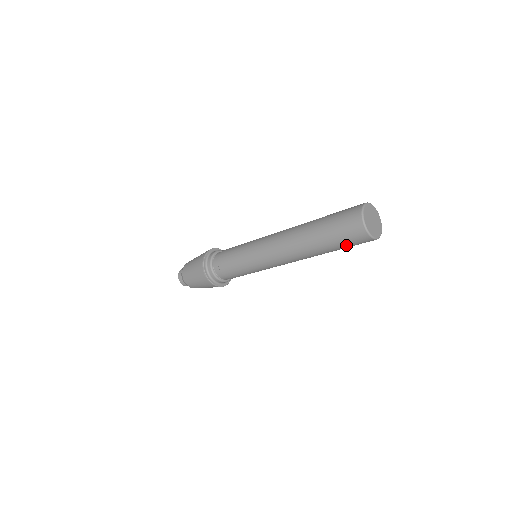
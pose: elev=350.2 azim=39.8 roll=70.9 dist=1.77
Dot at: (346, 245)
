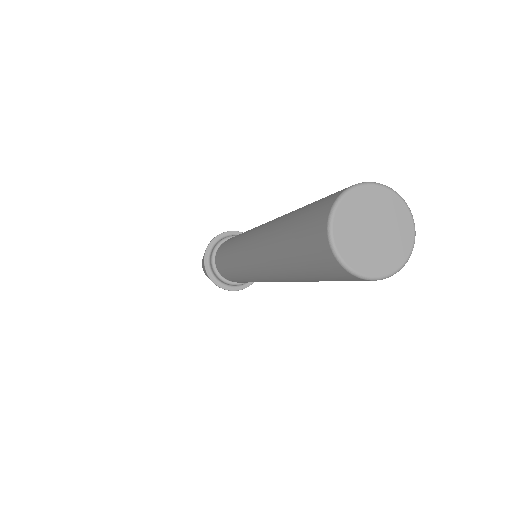
Dot at: (323, 277)
